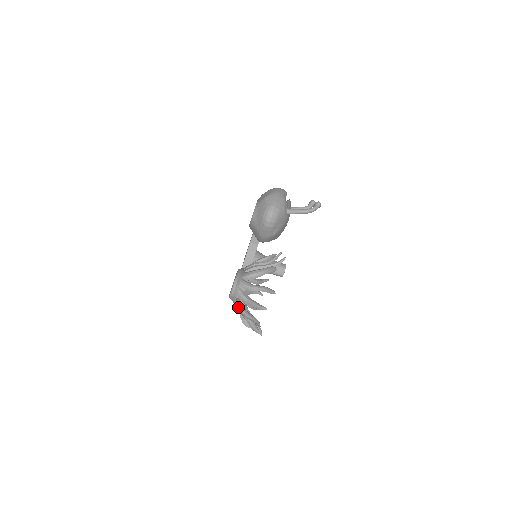
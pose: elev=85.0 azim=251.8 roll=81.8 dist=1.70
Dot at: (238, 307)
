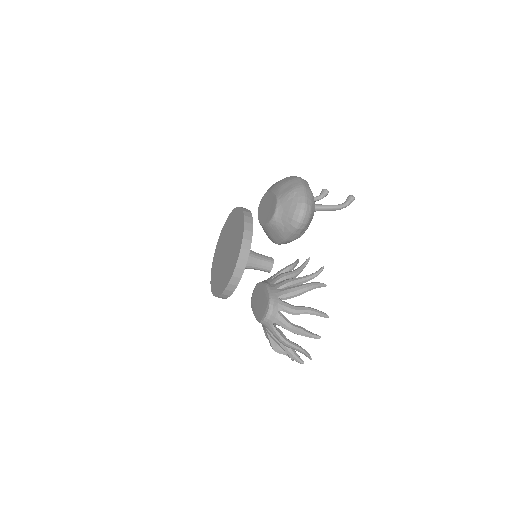
Dot at: (277, 335)
